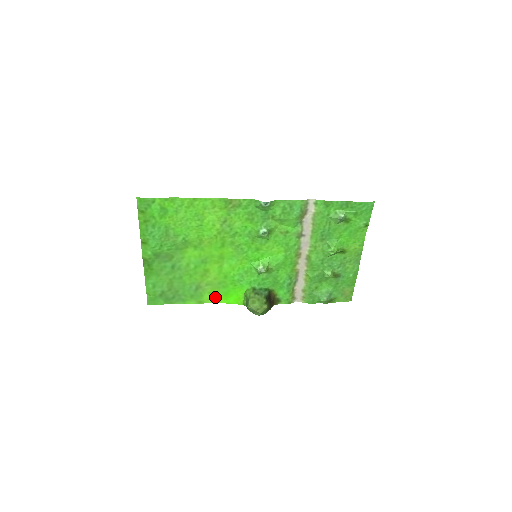
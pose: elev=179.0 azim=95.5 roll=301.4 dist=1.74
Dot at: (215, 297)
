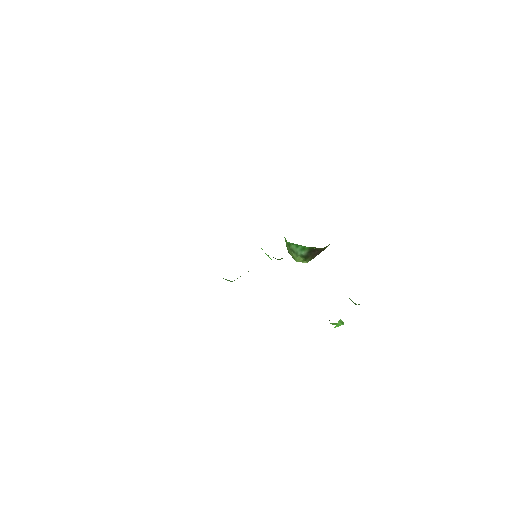
Dot at: occluded
